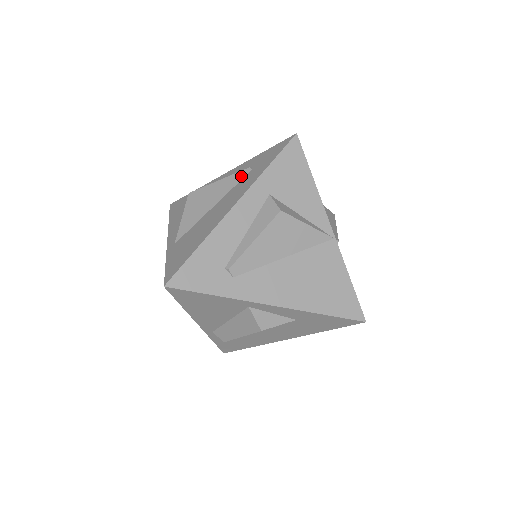
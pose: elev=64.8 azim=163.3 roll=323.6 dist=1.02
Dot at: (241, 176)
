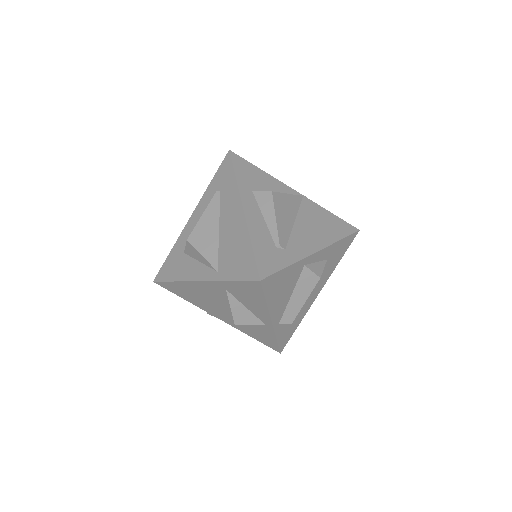
Dot at: (217, 200)
